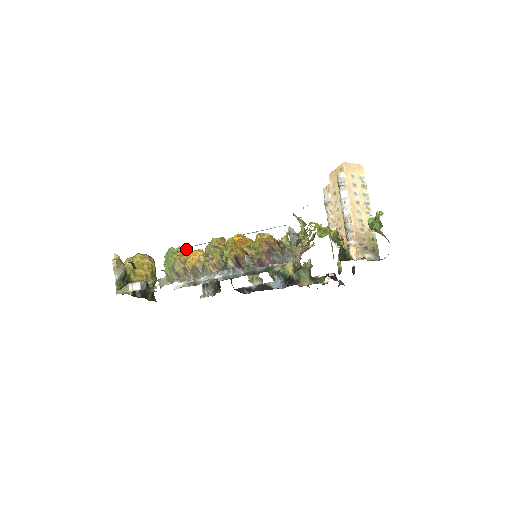
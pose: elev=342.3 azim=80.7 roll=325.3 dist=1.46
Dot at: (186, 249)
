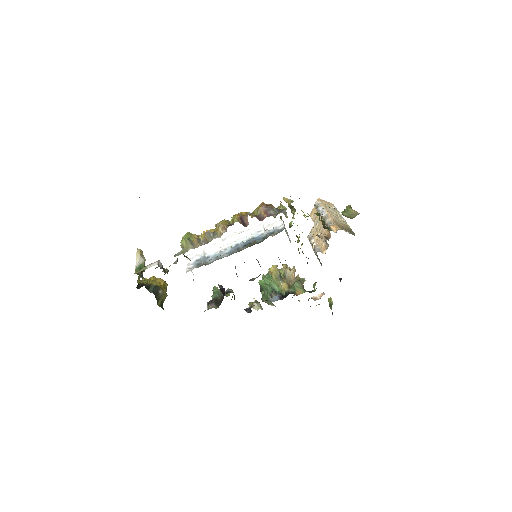
Dot at: (198, 251)
